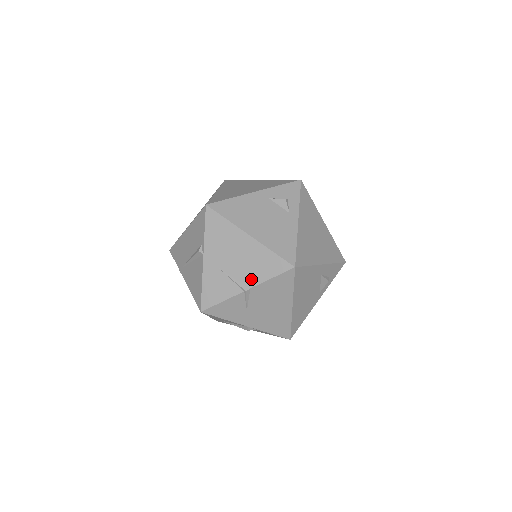
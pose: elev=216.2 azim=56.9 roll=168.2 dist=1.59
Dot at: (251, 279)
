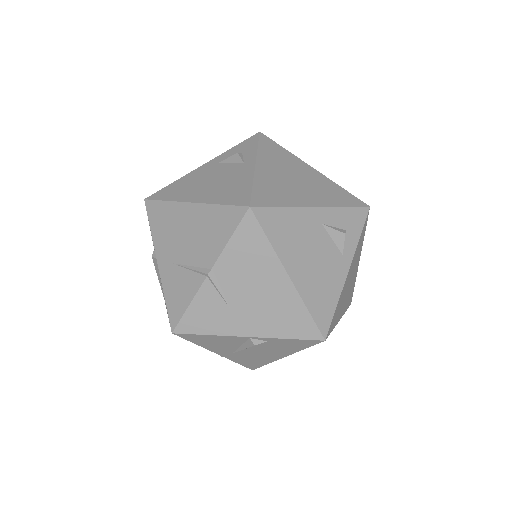
Dot at: (209, 255)
